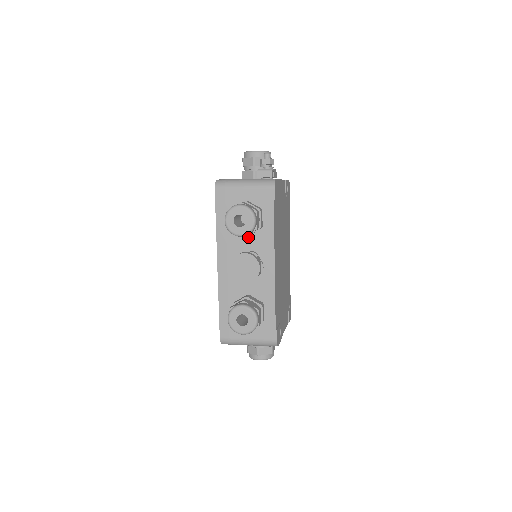
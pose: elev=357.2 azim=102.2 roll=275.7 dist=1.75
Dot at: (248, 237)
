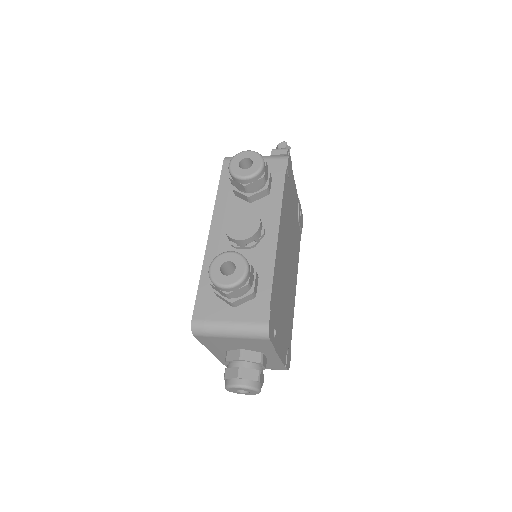
Dot at: (251, 203)
